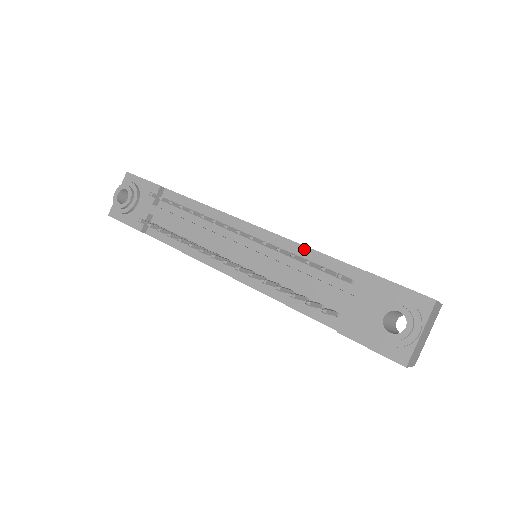
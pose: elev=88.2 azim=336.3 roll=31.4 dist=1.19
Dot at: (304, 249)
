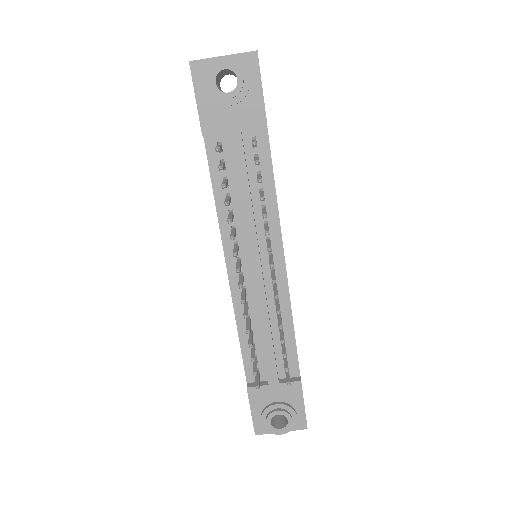
Dot at: (290, 323)
